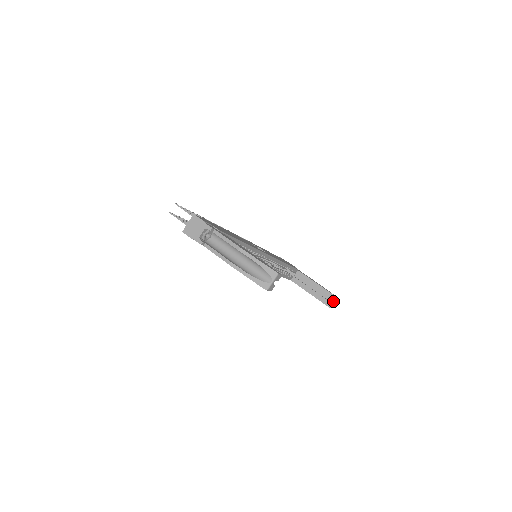
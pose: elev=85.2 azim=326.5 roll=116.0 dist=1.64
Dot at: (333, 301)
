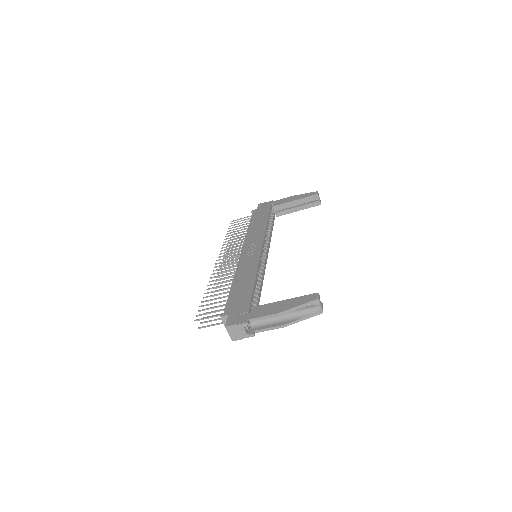
Dot at: (317, 198)
